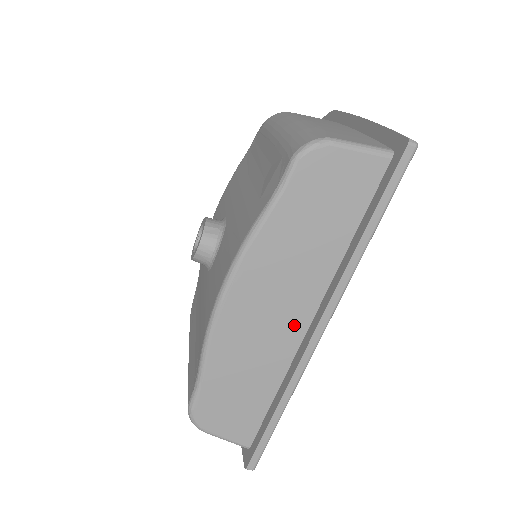
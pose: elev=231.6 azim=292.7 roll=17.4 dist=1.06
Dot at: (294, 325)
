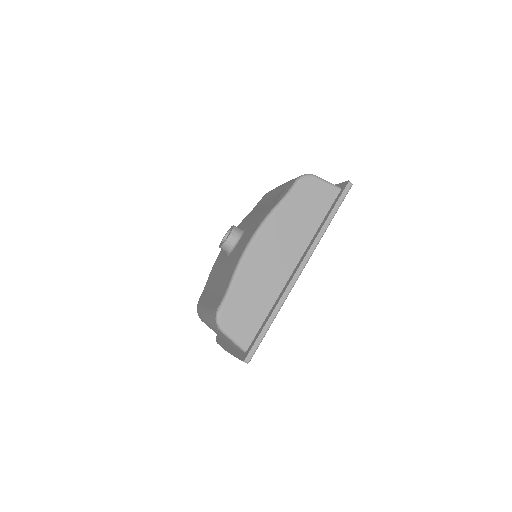
Dot at: (286, 268)
